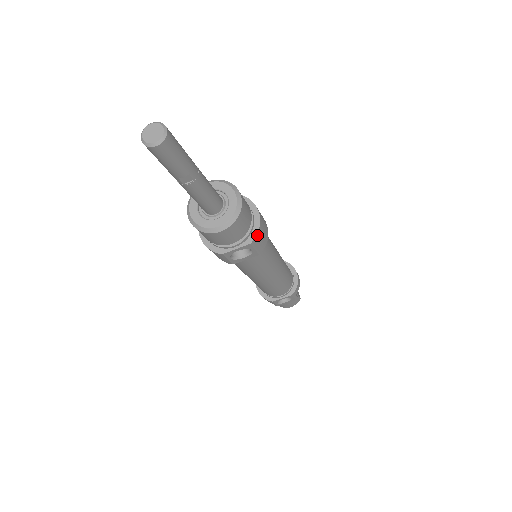
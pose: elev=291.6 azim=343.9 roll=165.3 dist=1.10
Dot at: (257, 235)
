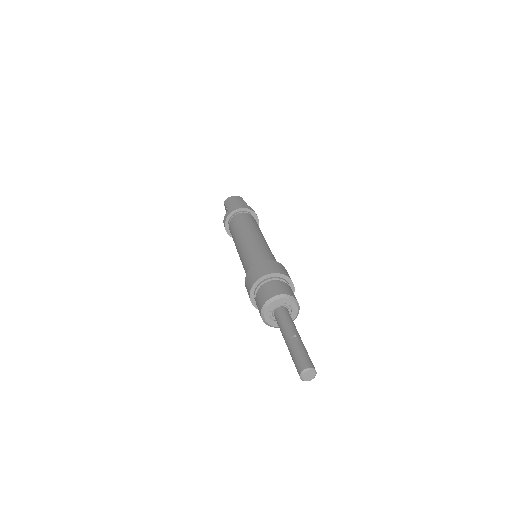
Dot at: occluded
